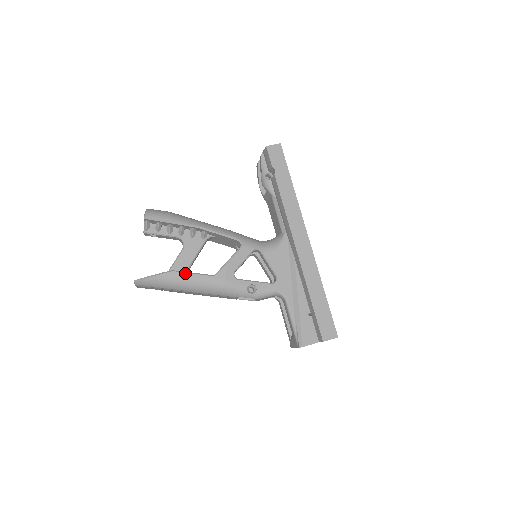
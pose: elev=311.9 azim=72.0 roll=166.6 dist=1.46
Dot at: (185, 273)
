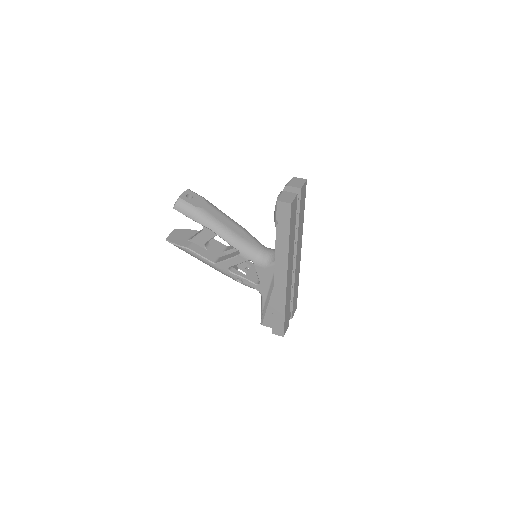
Dot at: (195, 254)
